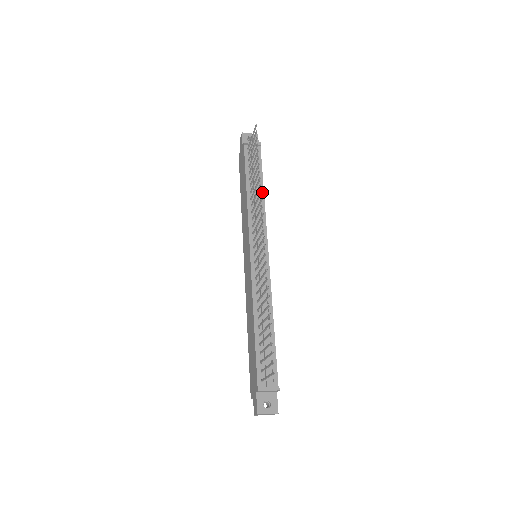
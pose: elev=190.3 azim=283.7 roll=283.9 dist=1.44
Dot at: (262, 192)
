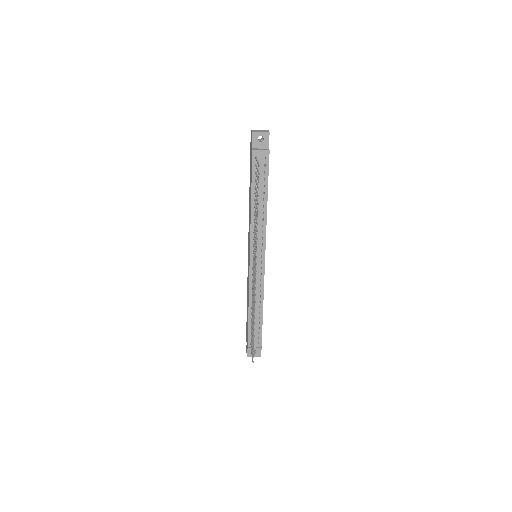
Dot at: (265, 205)
